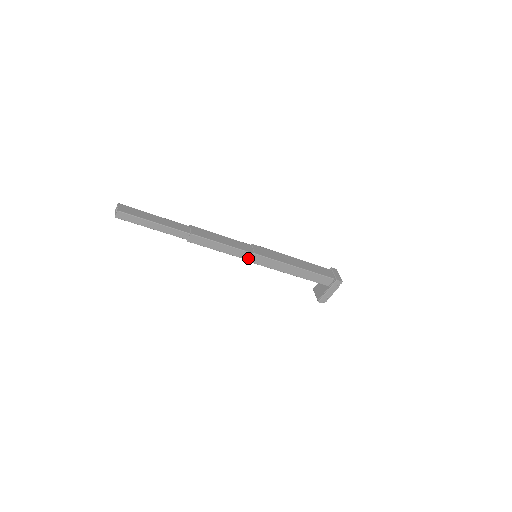
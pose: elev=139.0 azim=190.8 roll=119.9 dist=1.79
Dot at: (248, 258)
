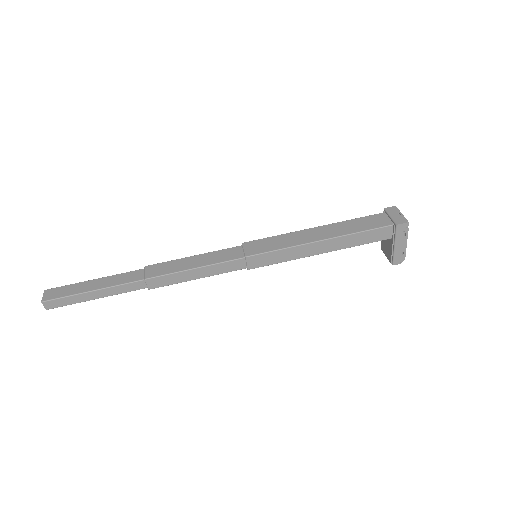
Dot at: (243, 266)
